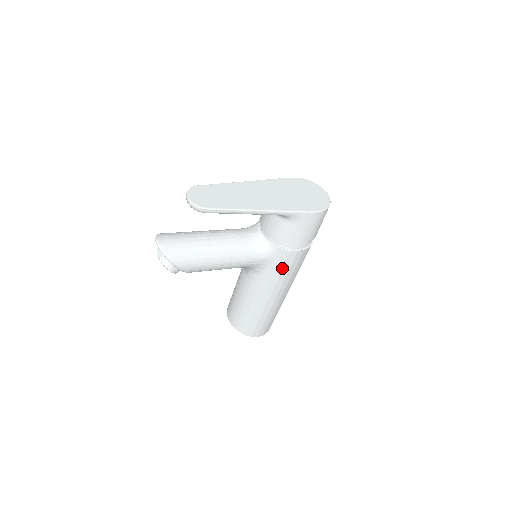
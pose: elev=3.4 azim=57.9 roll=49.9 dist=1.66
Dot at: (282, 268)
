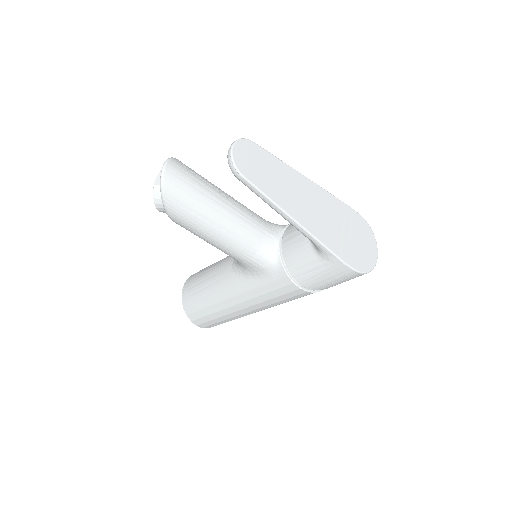
Dot at: (271, 290)
